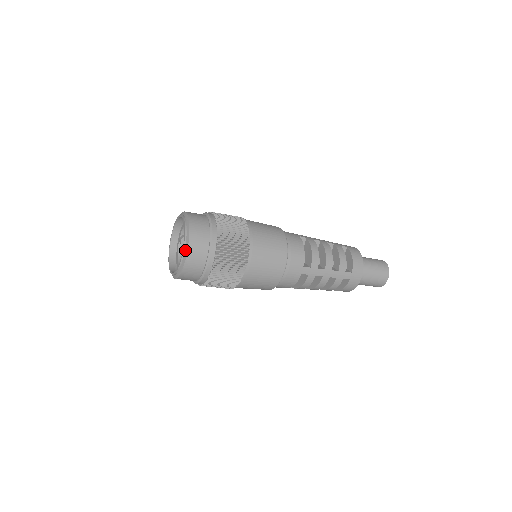
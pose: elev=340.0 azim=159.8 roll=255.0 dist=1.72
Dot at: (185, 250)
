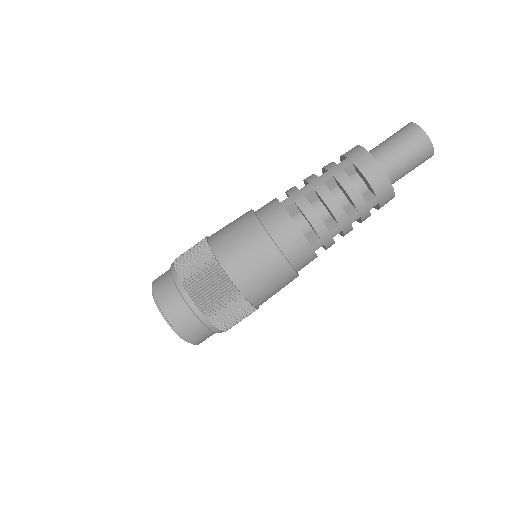
Dot at: (153, 292)
